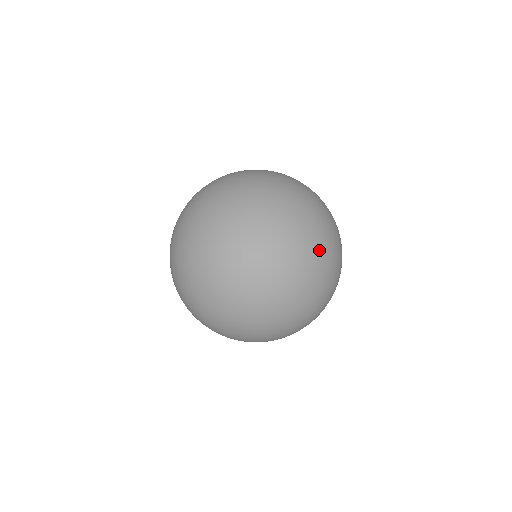
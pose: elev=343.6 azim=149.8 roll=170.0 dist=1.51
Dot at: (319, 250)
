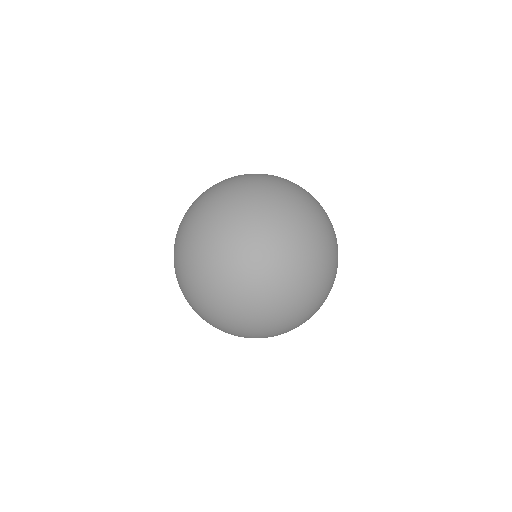
Dot at: (211, 240)
